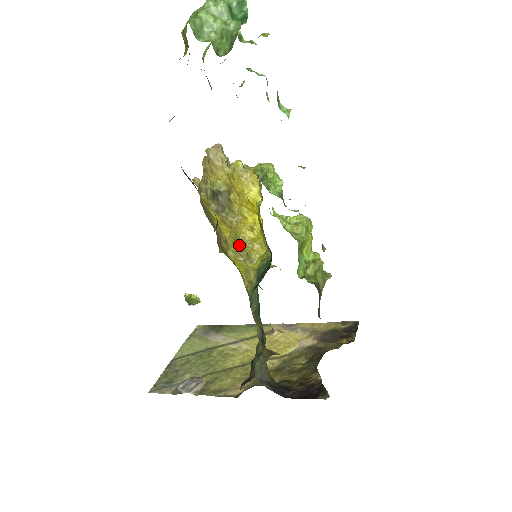
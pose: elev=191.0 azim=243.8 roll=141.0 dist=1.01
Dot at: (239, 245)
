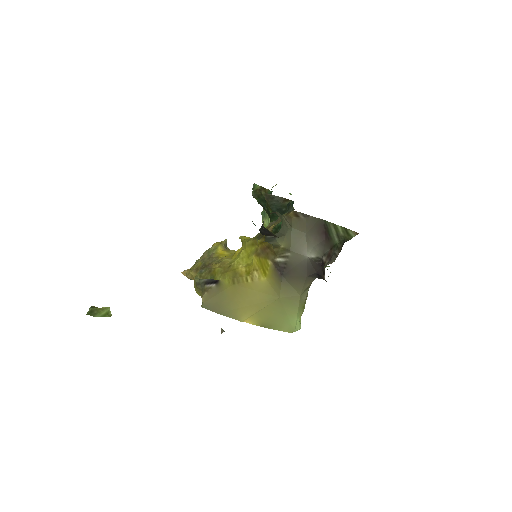
Dot at: occluded
